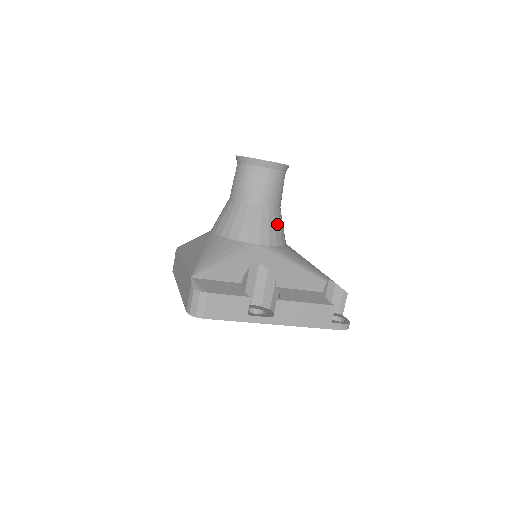
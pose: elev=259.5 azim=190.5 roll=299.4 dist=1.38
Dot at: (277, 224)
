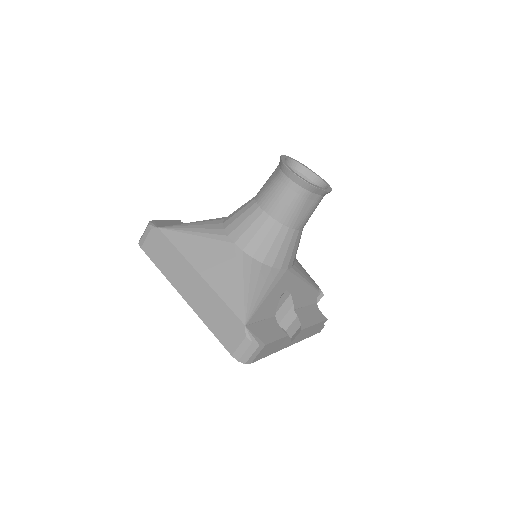
Dot at: occluded
